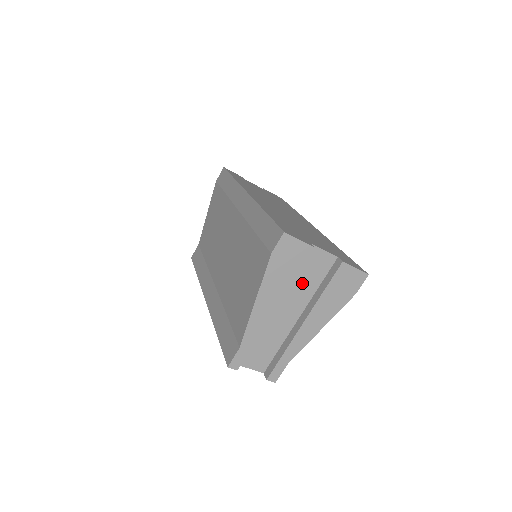
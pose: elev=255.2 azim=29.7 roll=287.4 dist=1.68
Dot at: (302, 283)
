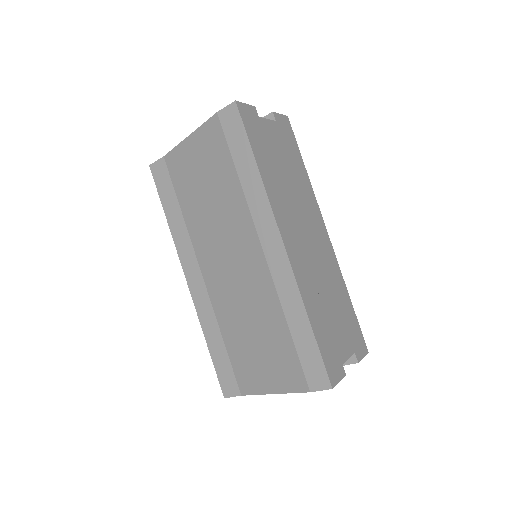
Dot at: occluded
